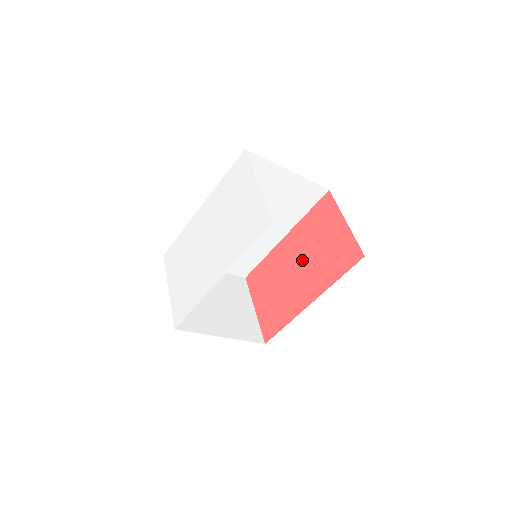
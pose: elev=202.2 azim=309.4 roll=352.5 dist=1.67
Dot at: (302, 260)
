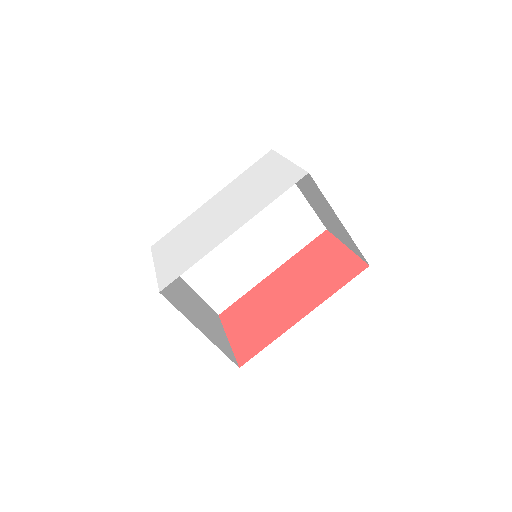
Dot at: (294, 284)
